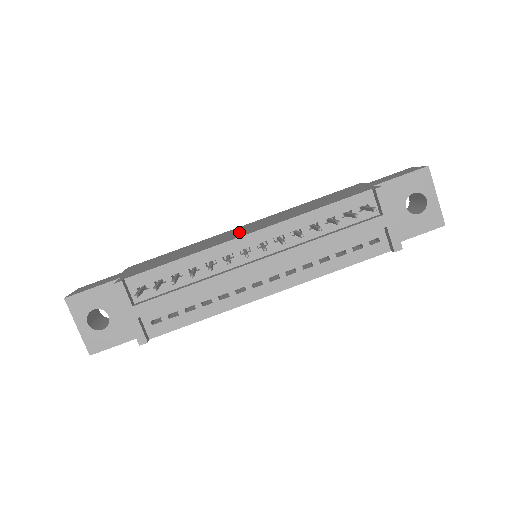
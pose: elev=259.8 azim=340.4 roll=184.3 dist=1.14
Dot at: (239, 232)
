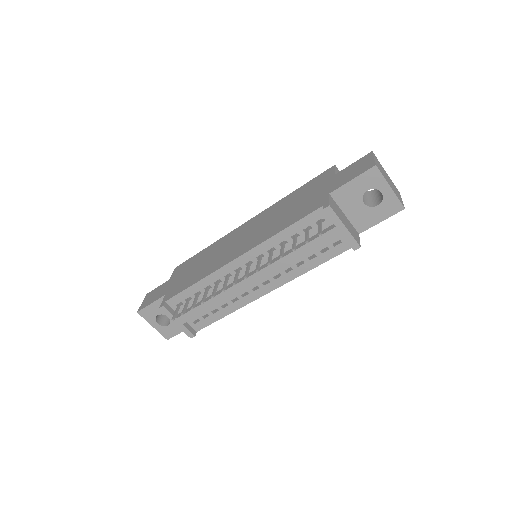
Dot at: (236, 245)
